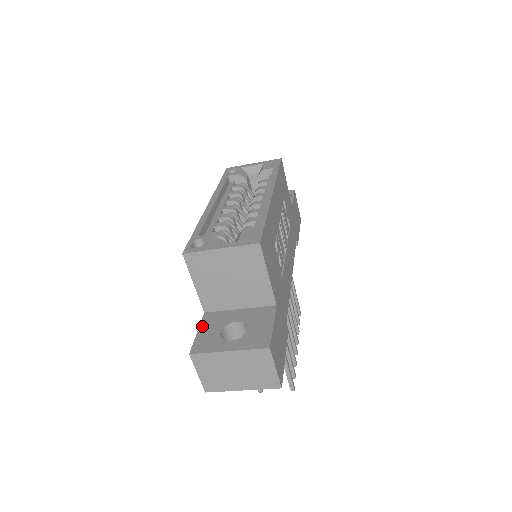
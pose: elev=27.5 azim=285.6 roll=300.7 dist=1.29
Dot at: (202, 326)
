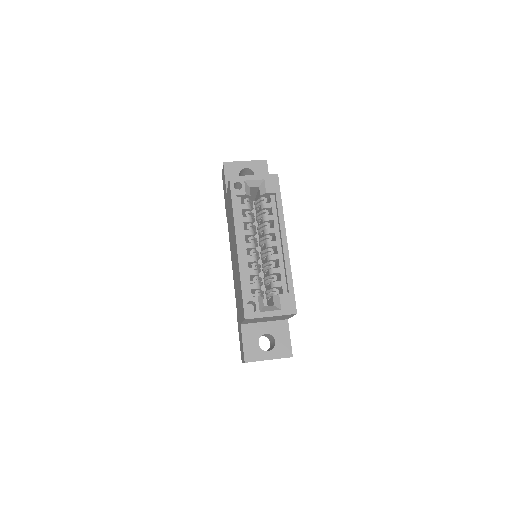
Dot at: (244, 338)
